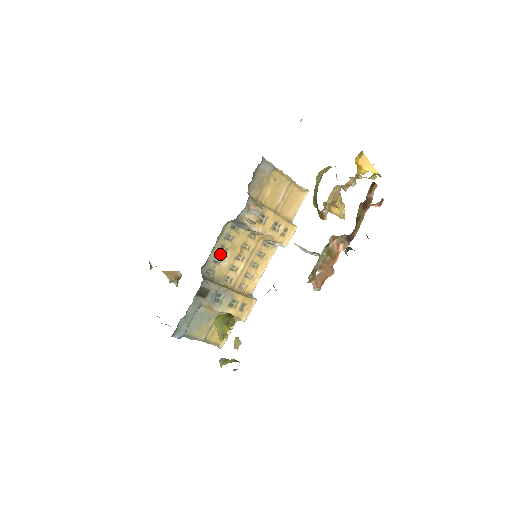
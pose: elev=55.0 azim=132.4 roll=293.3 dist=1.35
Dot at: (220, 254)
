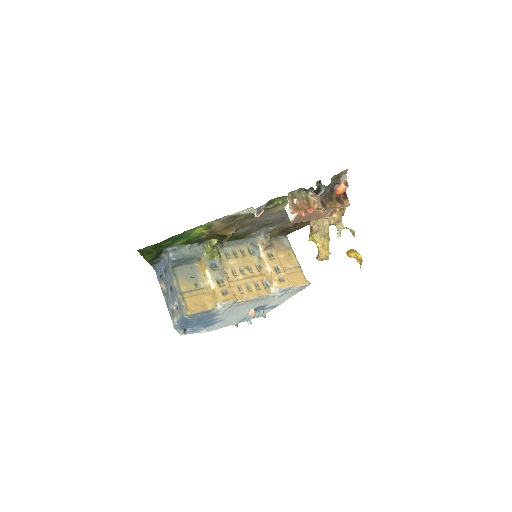
Dot at: (232, 255)
